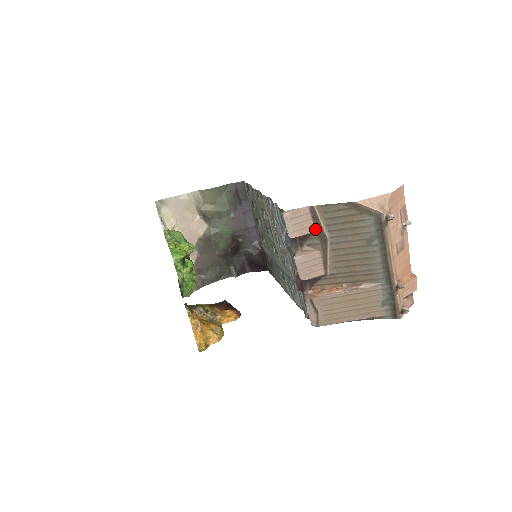
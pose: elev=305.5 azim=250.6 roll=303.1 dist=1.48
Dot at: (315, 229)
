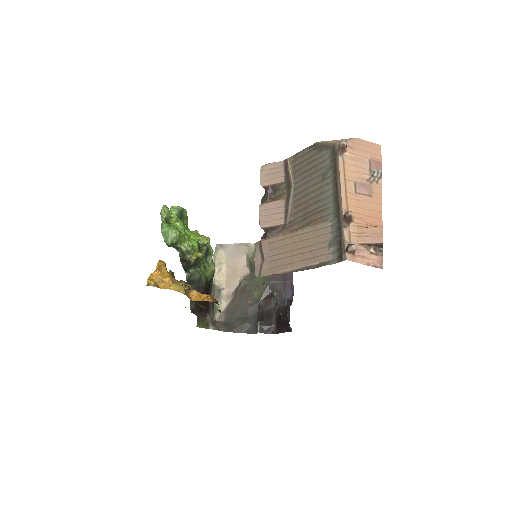
Dot at: (285, 179)
